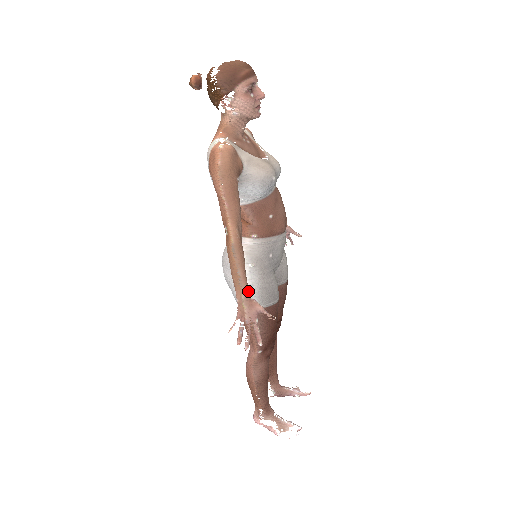
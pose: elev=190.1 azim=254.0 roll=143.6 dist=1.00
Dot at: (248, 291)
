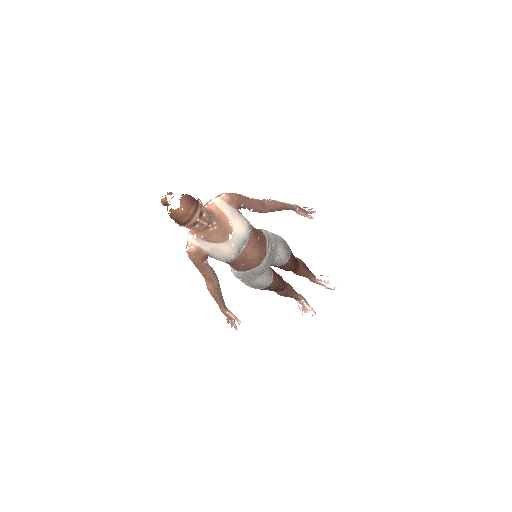
Dot at: (224, 311)
